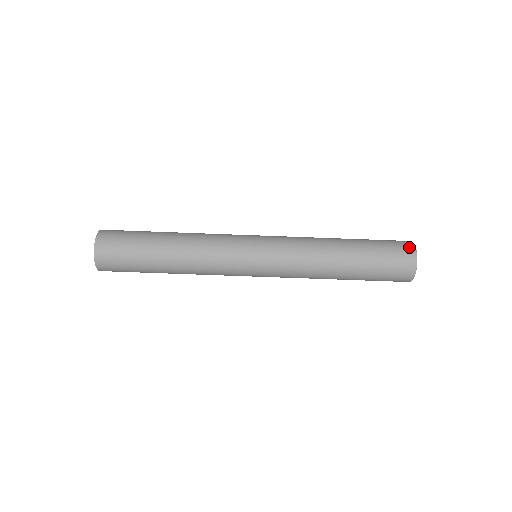
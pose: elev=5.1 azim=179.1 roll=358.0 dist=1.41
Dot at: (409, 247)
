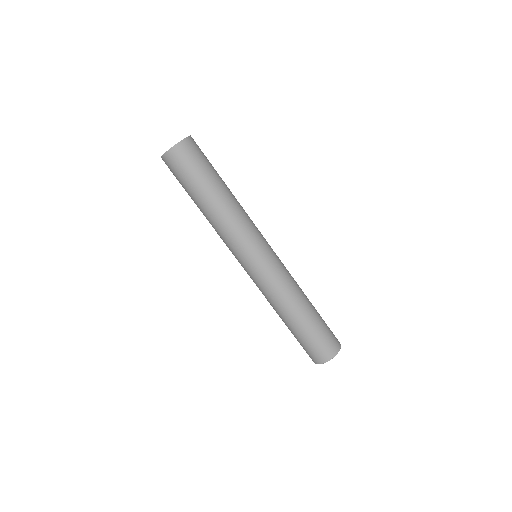
Dot at: (332, 353)
